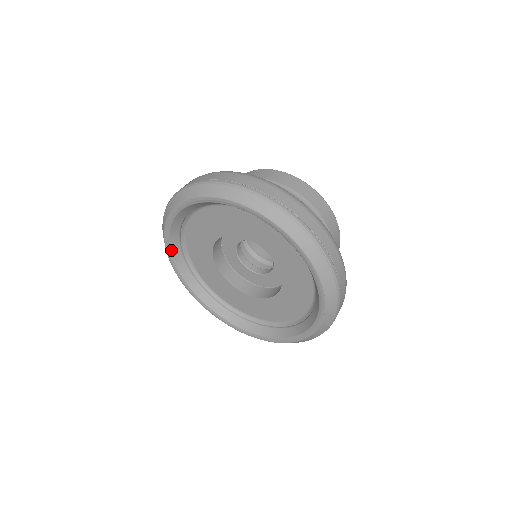
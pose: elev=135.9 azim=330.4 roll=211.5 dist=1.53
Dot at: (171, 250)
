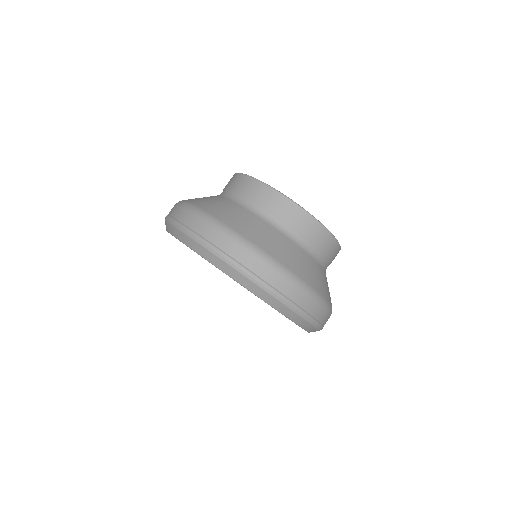
Dot at: occluded
